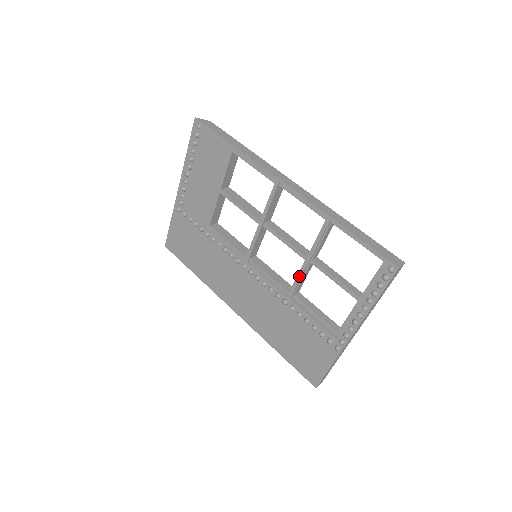
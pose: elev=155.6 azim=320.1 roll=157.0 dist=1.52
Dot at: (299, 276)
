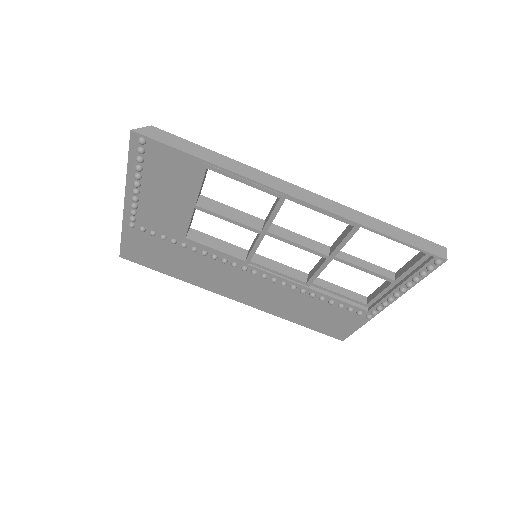
Dot at: (319, 271)
